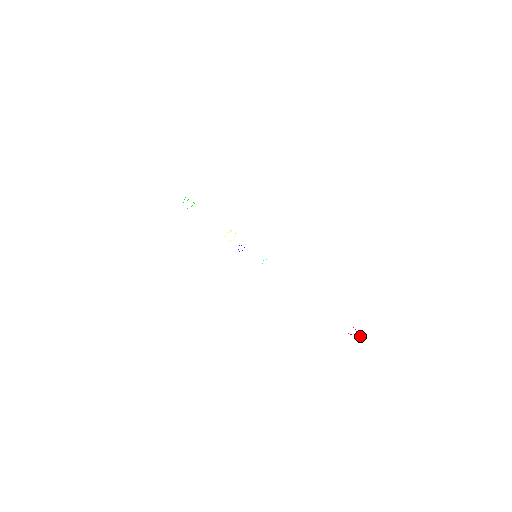
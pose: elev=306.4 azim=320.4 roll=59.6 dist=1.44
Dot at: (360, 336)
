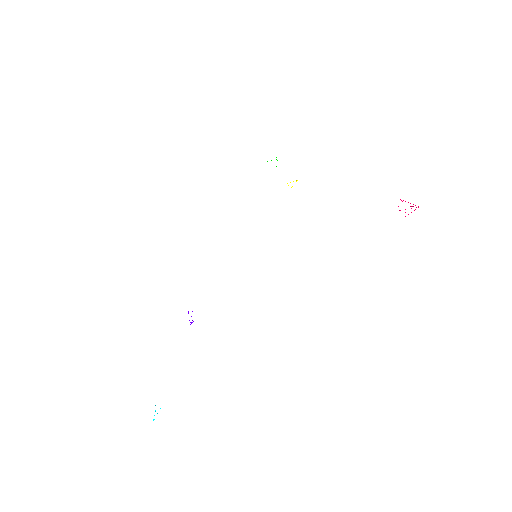
Dot at: occluded
